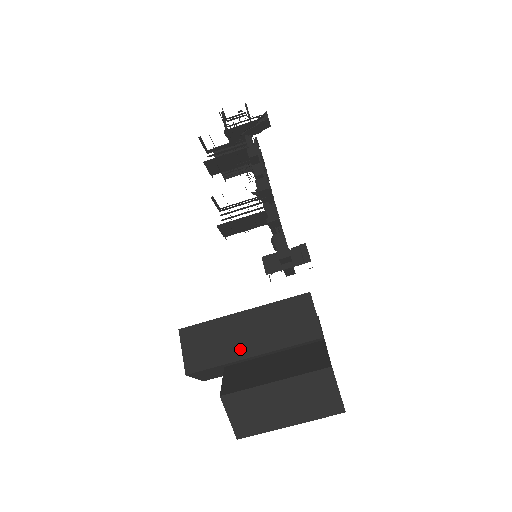
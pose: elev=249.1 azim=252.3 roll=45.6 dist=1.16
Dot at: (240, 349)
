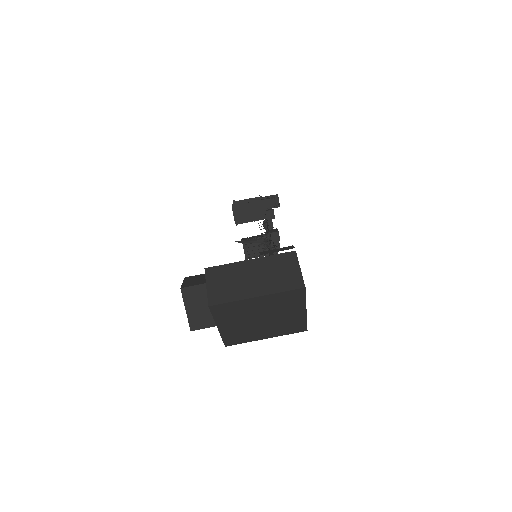
Dot at: occluded
